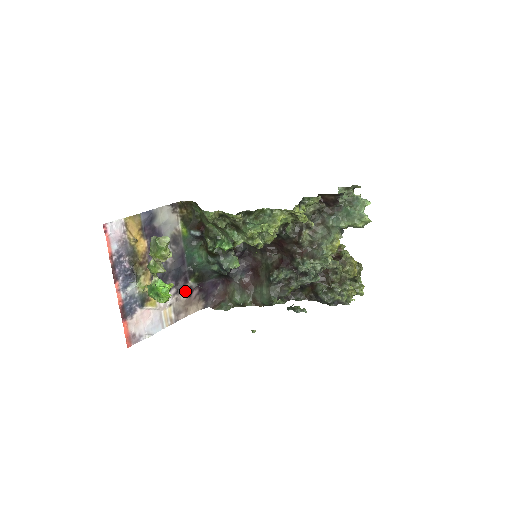
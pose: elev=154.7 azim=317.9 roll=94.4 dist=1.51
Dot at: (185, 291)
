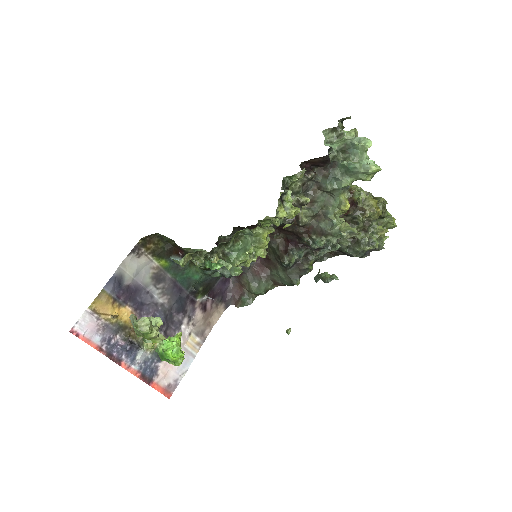
Dot at: (198, 311)
